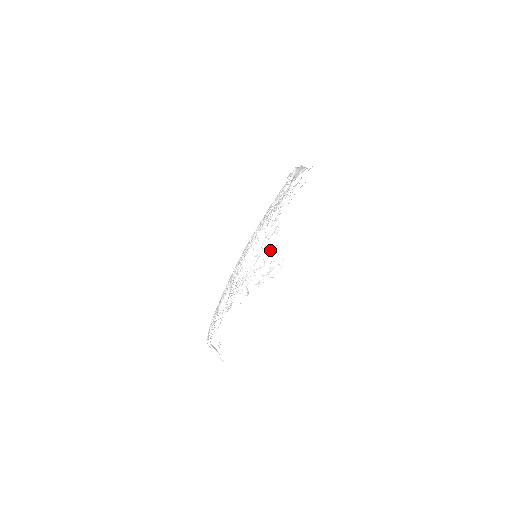
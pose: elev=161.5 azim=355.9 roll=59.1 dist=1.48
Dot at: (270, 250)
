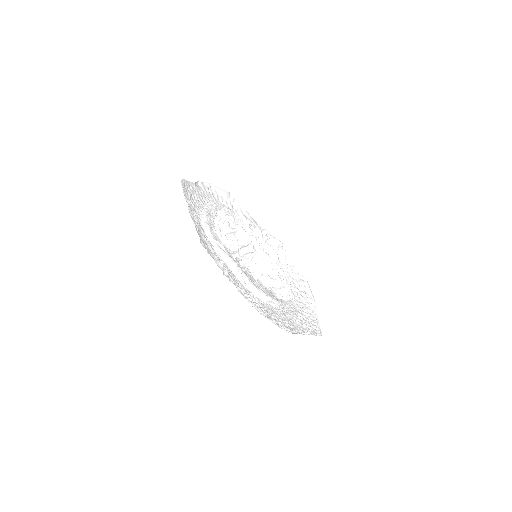
Dot at: (225, 217)
